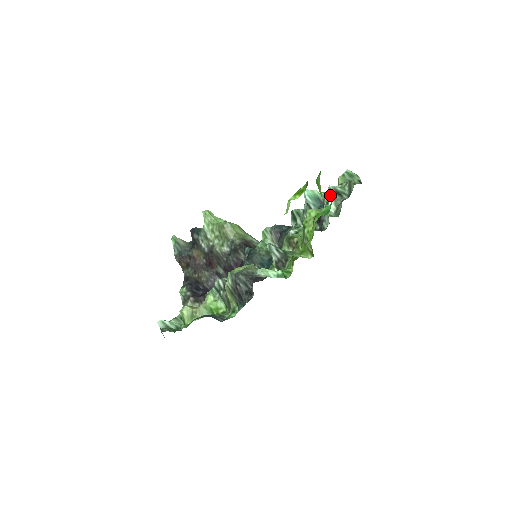
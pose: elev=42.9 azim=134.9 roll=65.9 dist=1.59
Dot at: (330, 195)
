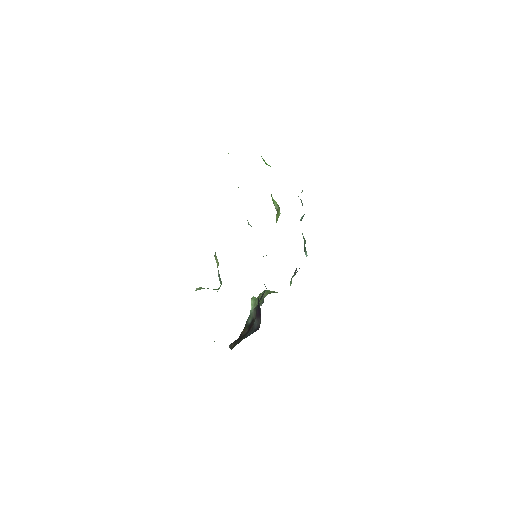
Dot at: (301, 192)
